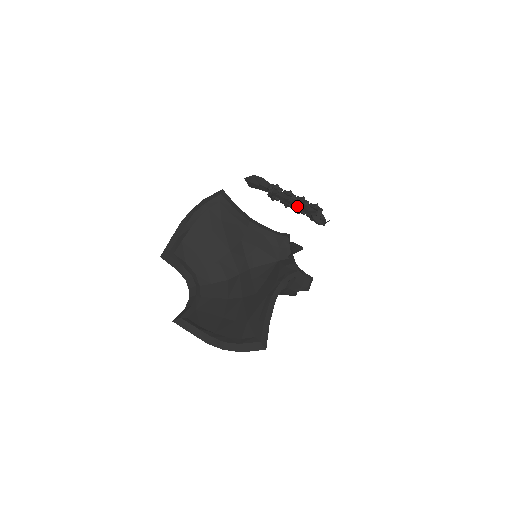
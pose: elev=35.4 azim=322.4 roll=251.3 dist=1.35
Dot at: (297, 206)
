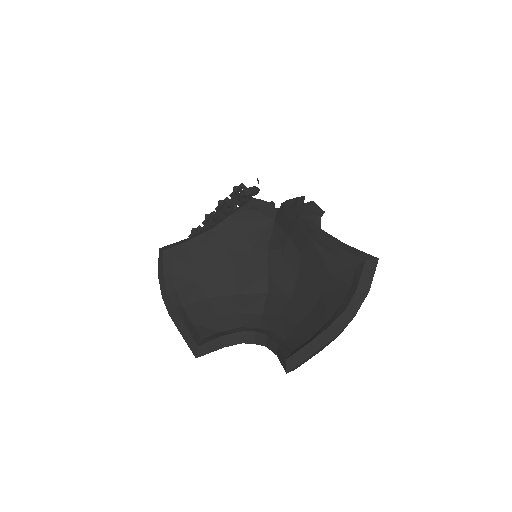
Dot at: (225, 211)
